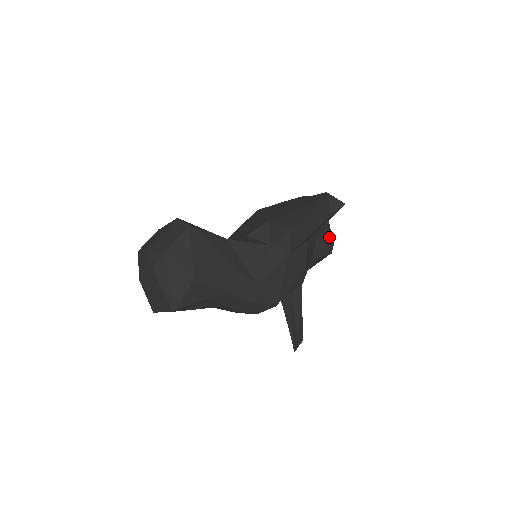
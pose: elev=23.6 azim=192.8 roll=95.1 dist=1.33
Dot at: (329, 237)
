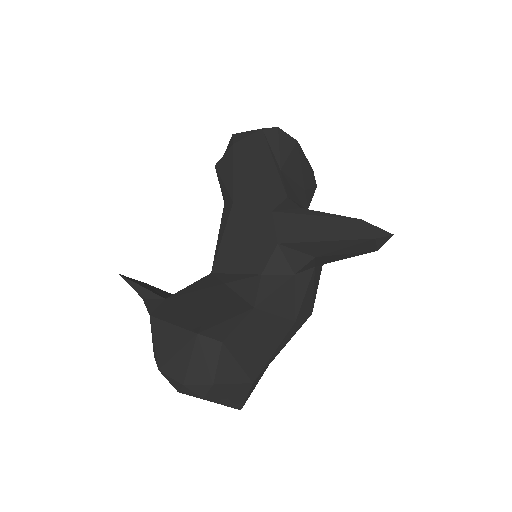
Dot at: (309, 170)
